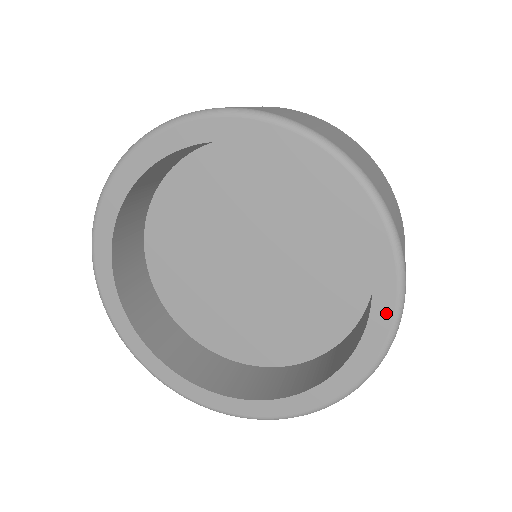
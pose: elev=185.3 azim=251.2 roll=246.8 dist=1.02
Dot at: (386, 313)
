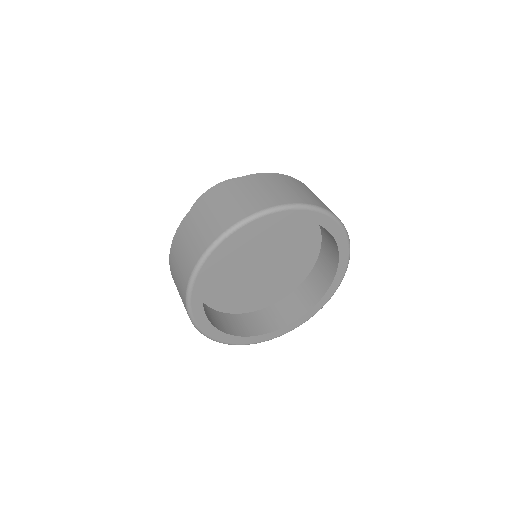
Dot at: (320, 307)
